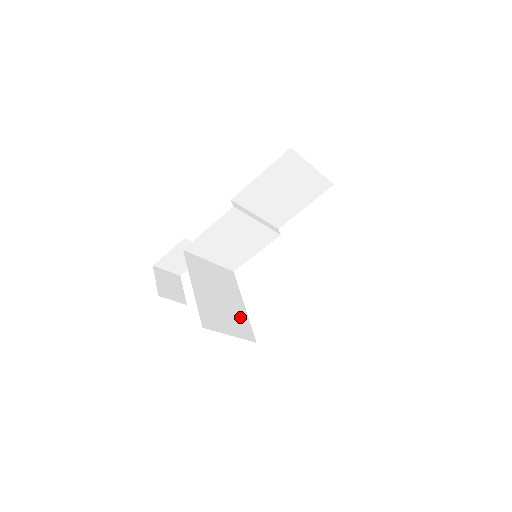
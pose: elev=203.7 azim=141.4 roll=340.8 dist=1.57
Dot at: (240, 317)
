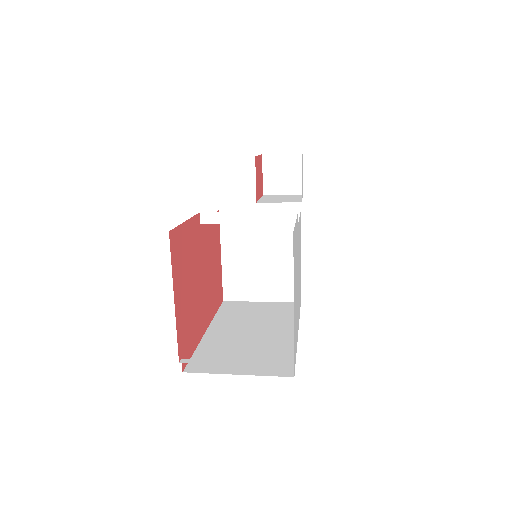
Dot at: (286, 276)
